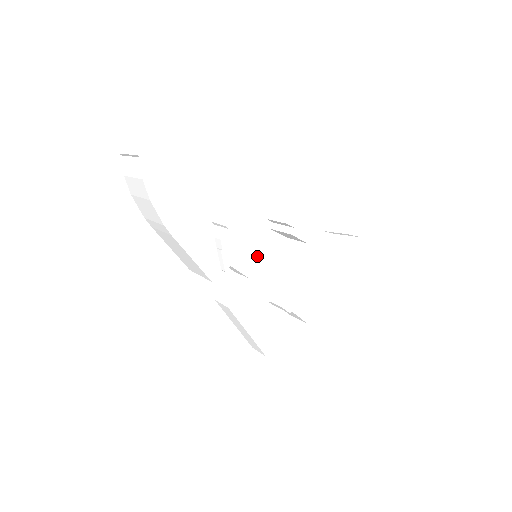
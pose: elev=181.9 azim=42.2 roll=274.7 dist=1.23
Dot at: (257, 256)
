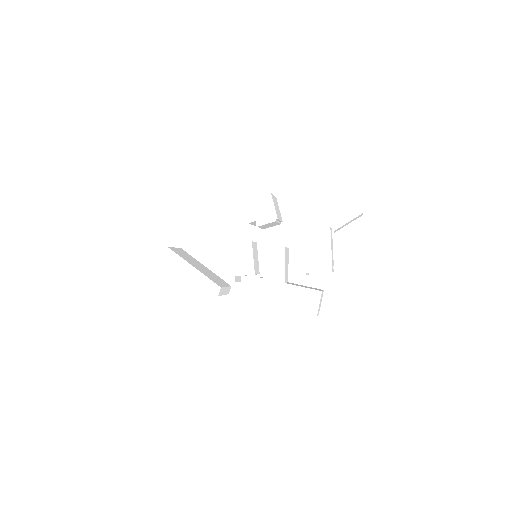
Dot at: (249, 257)
